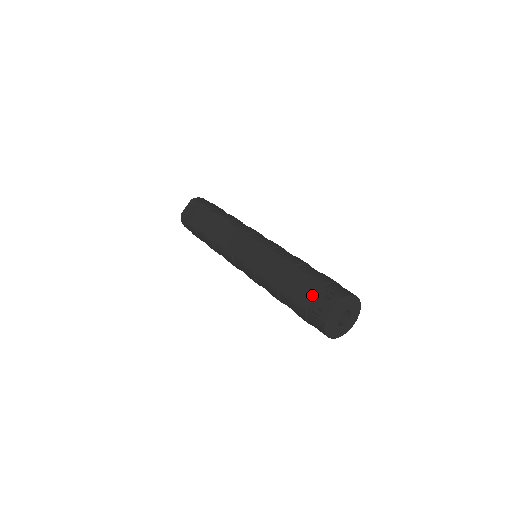
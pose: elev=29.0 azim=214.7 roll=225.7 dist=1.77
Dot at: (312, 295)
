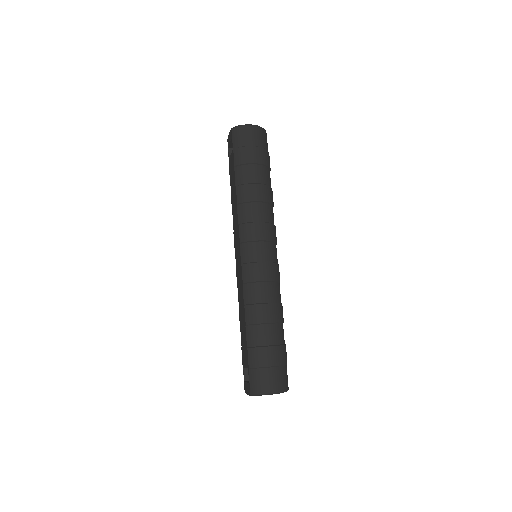
Dot at: (245, 363)
